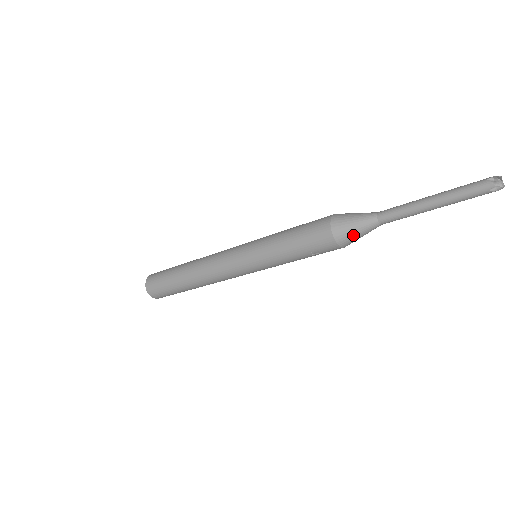
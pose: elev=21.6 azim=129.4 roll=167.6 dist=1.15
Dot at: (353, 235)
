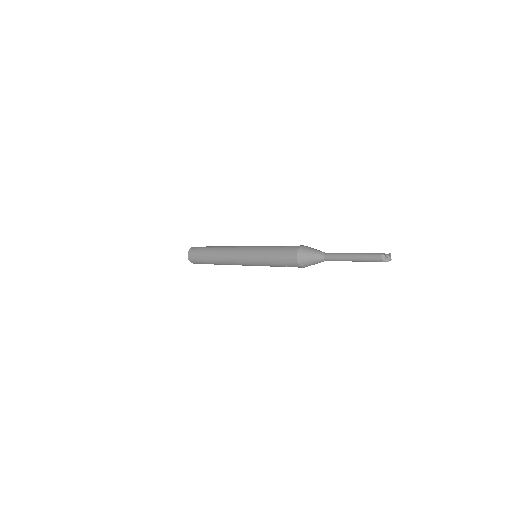
Dot at: (310, 264)
